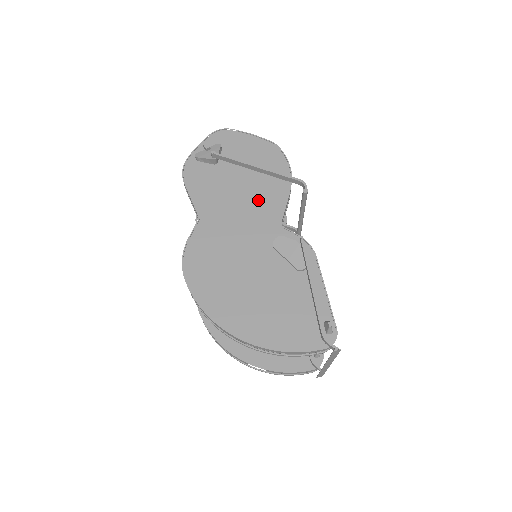
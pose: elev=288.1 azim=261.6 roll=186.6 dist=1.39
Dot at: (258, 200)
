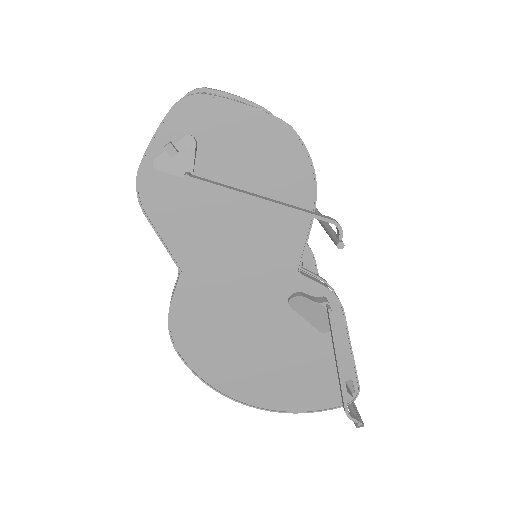
Dot at: (265, 236)
